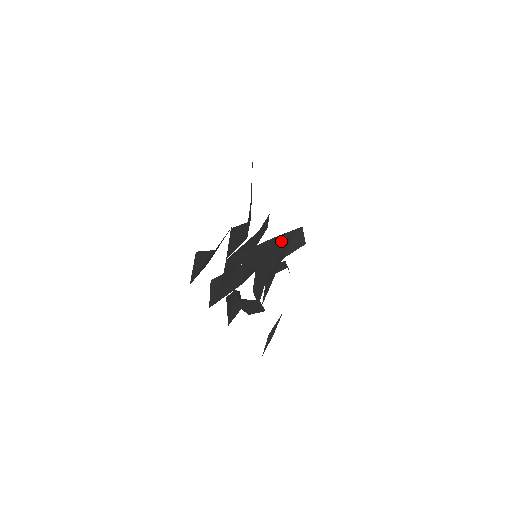
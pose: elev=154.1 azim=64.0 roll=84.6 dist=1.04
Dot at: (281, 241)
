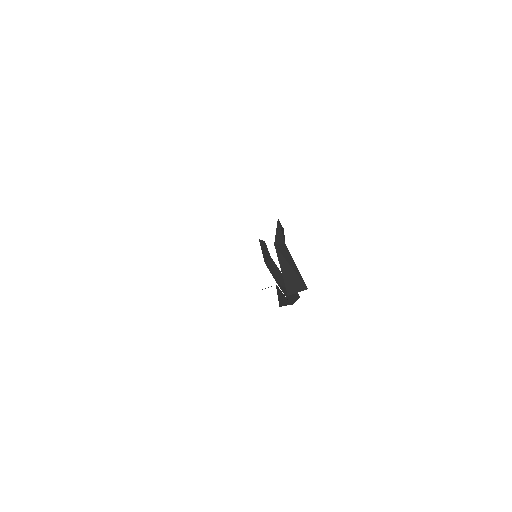
Dot at: (281, 244)
